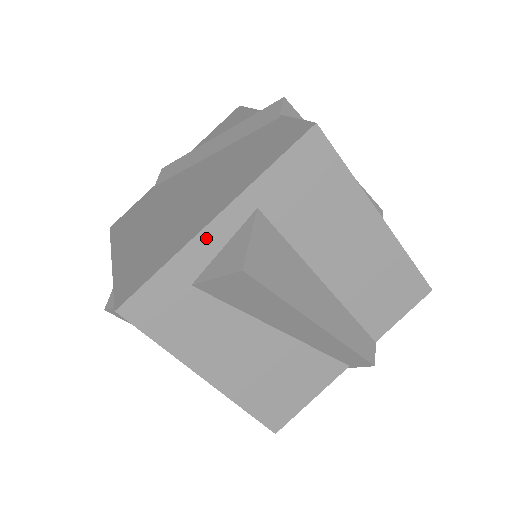
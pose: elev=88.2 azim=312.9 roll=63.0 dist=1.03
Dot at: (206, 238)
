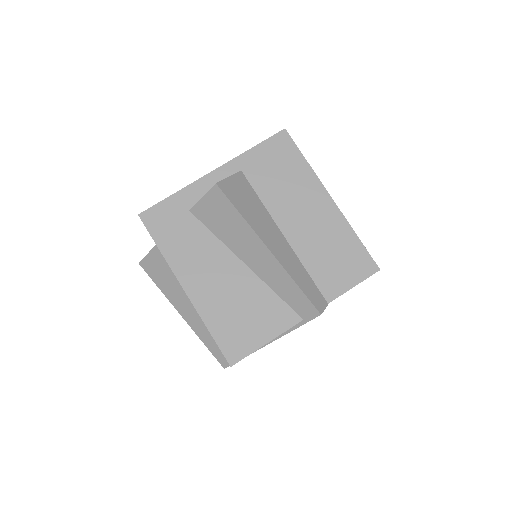
Dot at: (205, 182)
